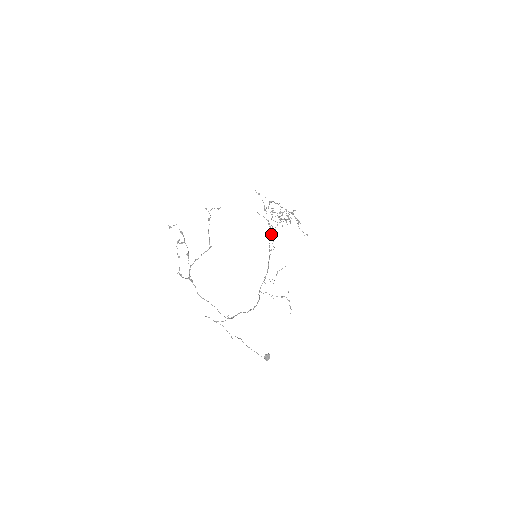
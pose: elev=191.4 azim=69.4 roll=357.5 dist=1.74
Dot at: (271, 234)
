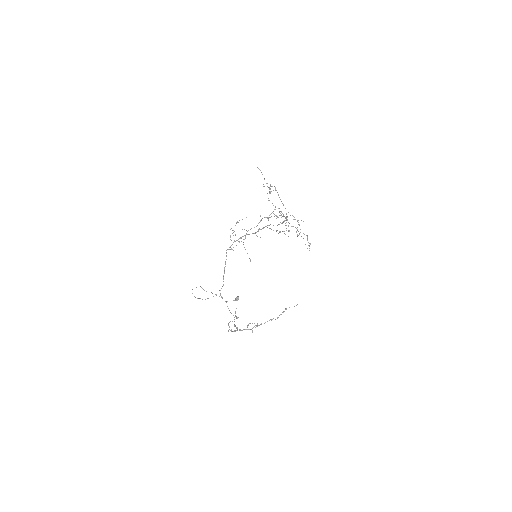
Dot at: occluded
